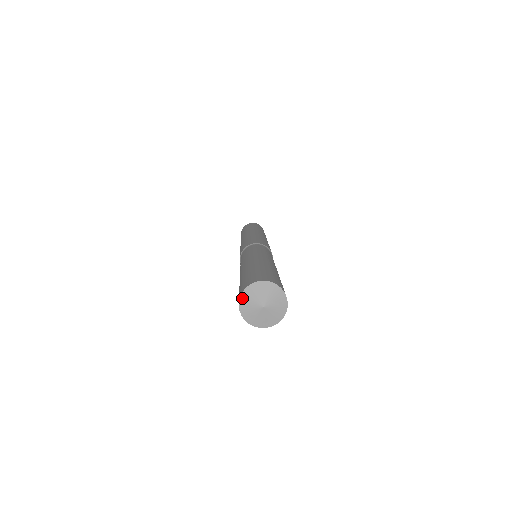
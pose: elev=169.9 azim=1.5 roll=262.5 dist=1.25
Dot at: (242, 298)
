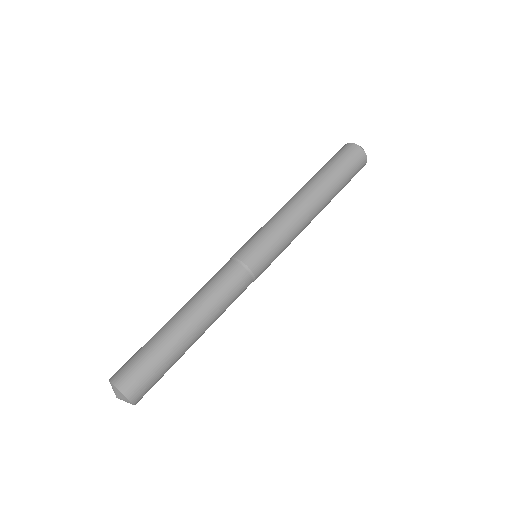
Dot at: occluded
